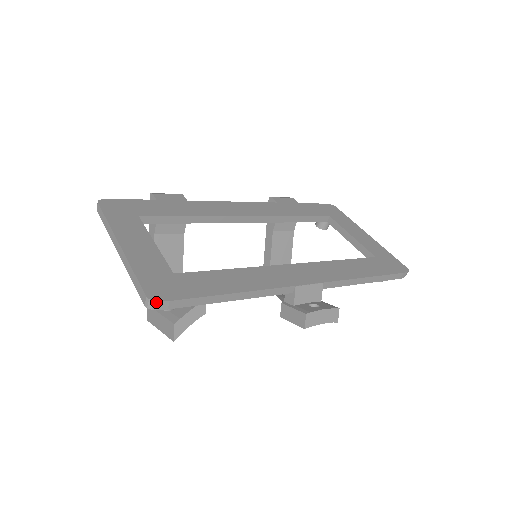
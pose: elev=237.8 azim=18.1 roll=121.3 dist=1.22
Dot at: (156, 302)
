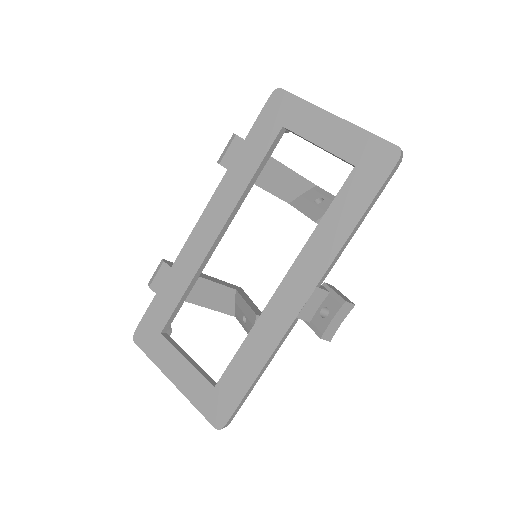
Dot at: (222, 428)
